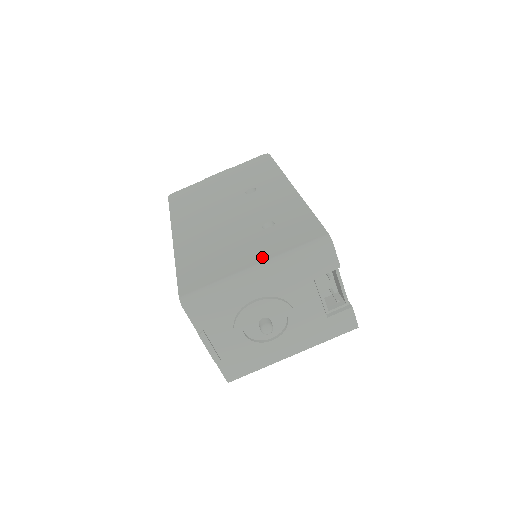
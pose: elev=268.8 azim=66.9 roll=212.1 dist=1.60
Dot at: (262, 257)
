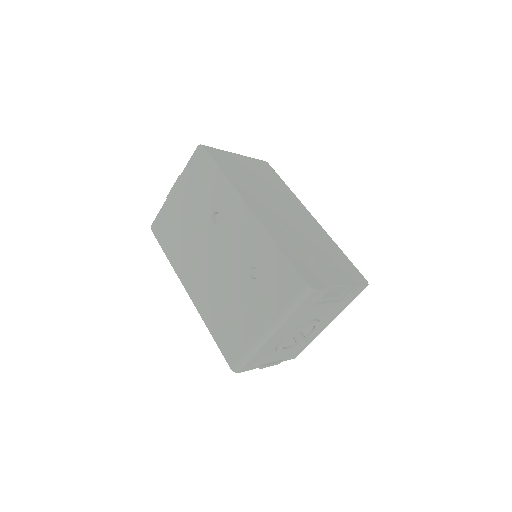
Dot at: (268, 319)
